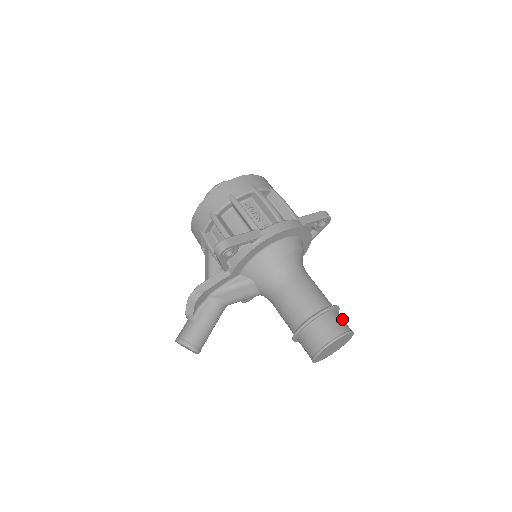
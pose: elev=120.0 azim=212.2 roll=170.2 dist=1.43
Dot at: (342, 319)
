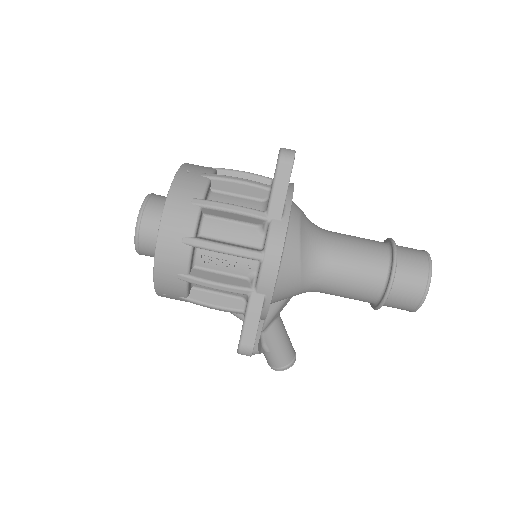
Dot at: (410, 263)
